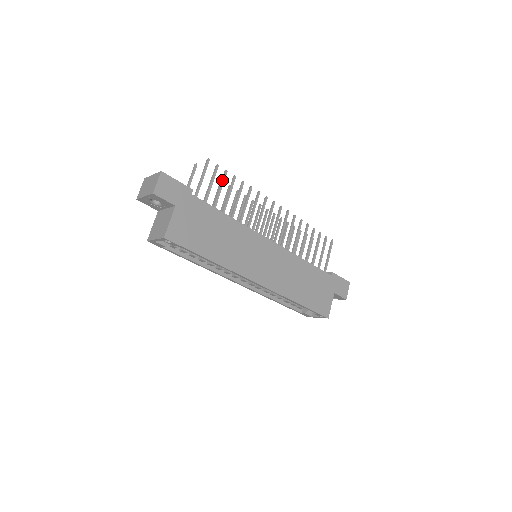
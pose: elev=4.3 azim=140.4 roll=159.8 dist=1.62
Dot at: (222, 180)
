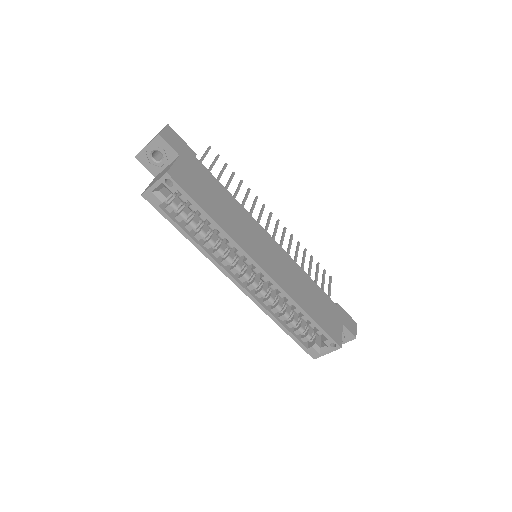
Dot at: (223, 168)
